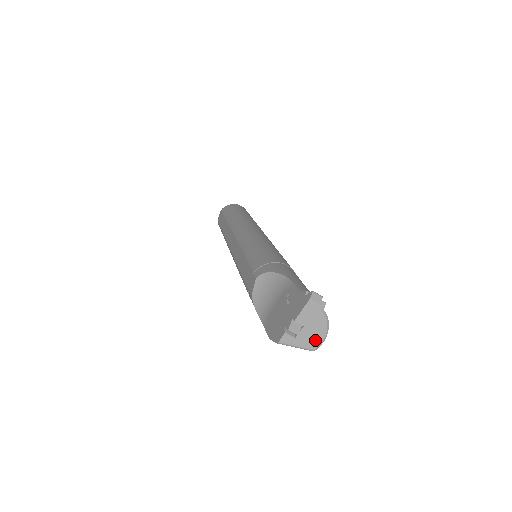
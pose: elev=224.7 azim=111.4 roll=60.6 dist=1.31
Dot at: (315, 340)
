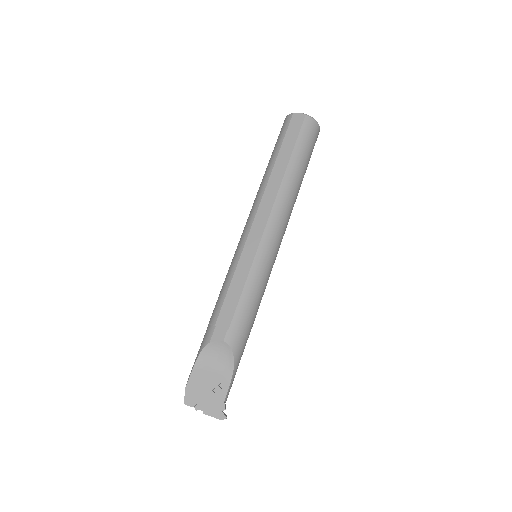
Dot at: occluded
